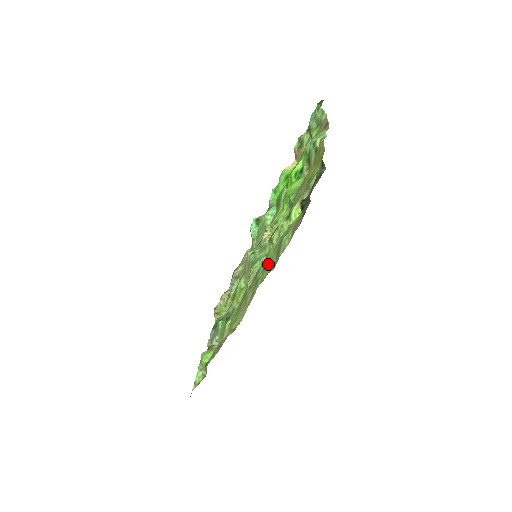
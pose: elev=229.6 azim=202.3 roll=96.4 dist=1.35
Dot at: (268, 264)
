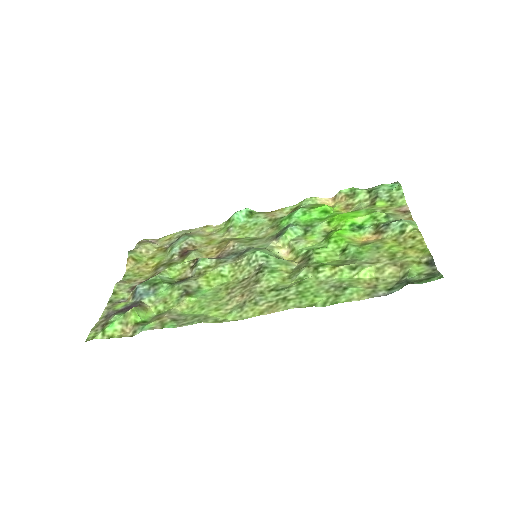
Dot at: (310, 293)
